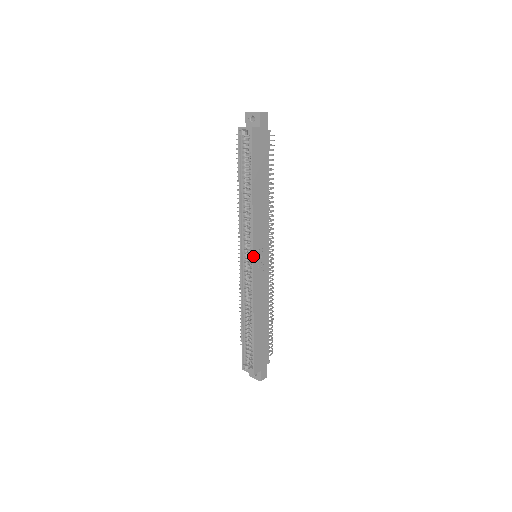
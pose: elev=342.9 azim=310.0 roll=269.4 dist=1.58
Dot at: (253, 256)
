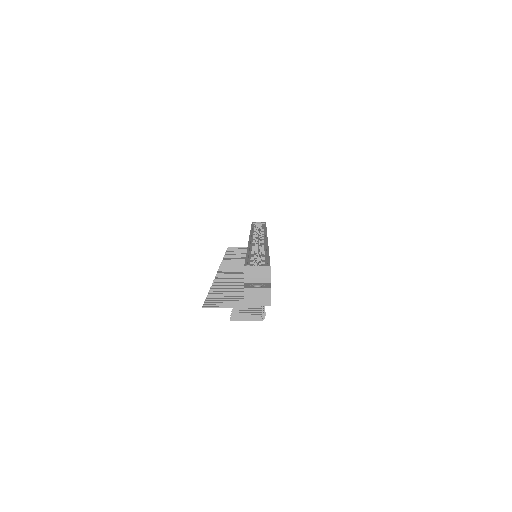
Dot at: occluded
